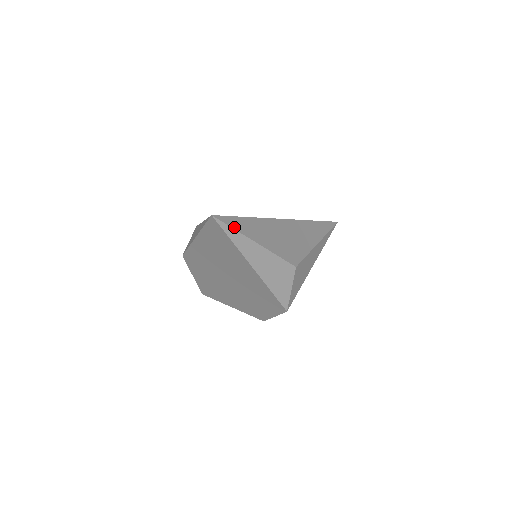
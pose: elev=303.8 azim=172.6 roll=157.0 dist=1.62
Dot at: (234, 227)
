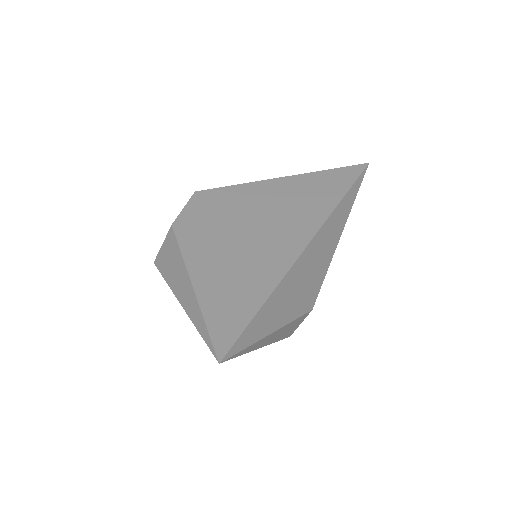
Dot at: (247, 344)
